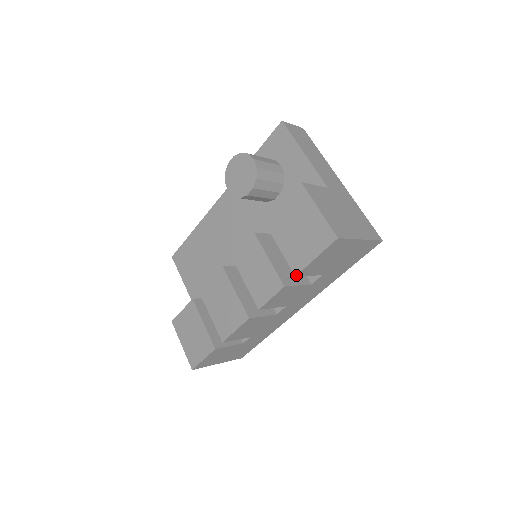
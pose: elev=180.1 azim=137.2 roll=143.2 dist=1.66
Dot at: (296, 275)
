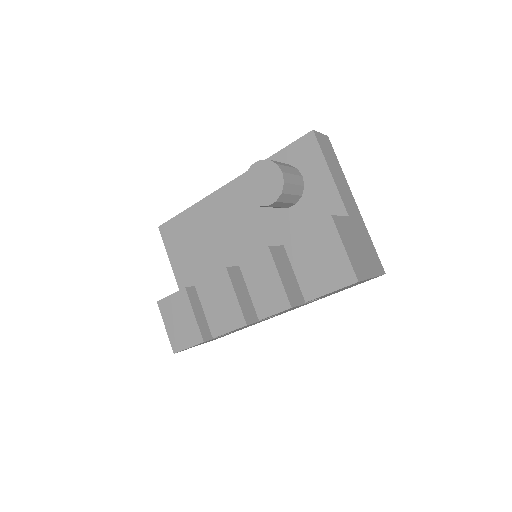
Dot at: (306, 301)
